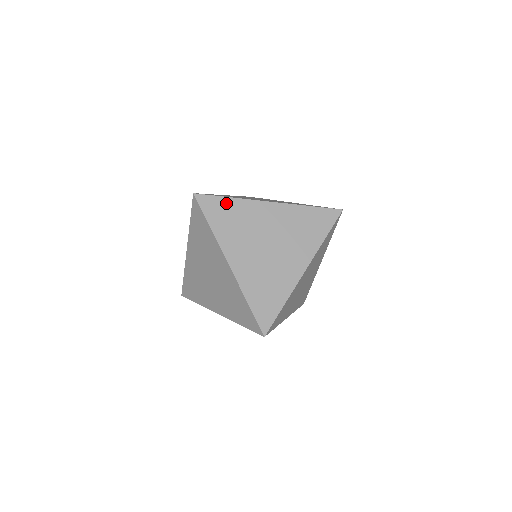
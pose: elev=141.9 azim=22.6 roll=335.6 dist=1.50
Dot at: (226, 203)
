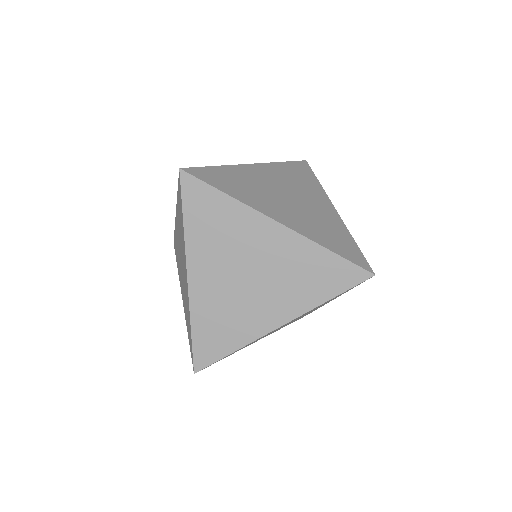
Dot at: (219, 171)
